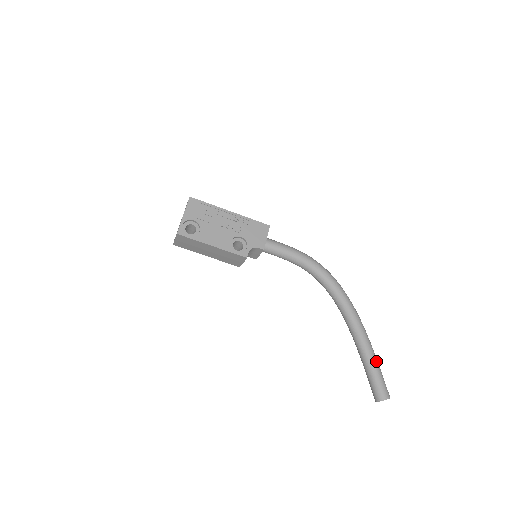
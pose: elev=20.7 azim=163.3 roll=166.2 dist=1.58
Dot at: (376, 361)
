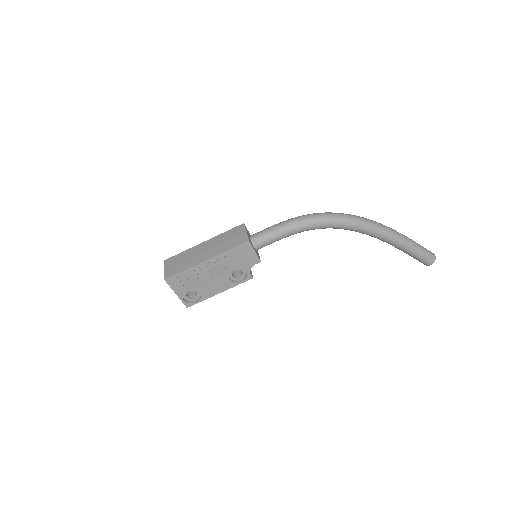
Dot at: (412, 248)
